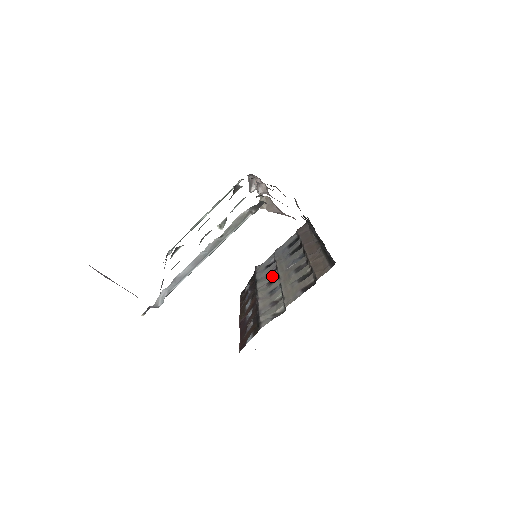
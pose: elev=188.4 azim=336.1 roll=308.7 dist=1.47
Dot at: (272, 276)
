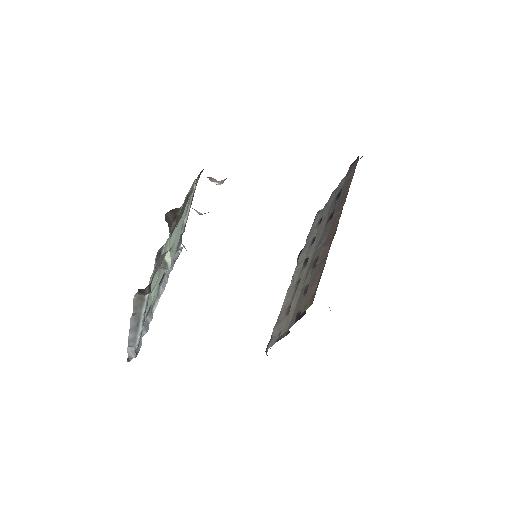
Dot at: (310, 249)
